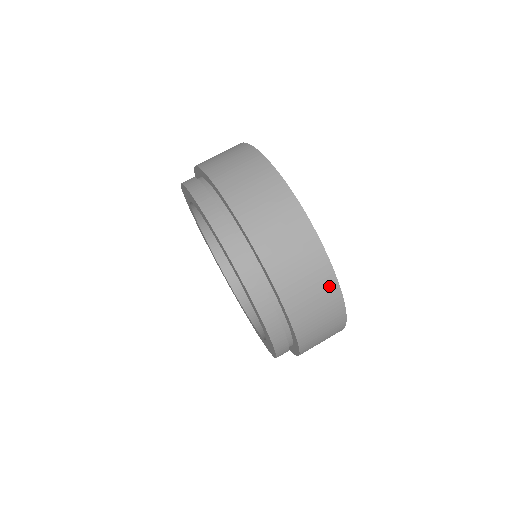
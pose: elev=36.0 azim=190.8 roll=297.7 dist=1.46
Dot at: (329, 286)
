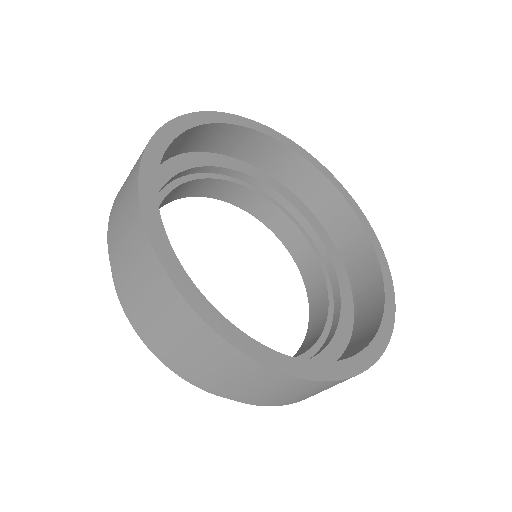
Dot at: (268, 376)
